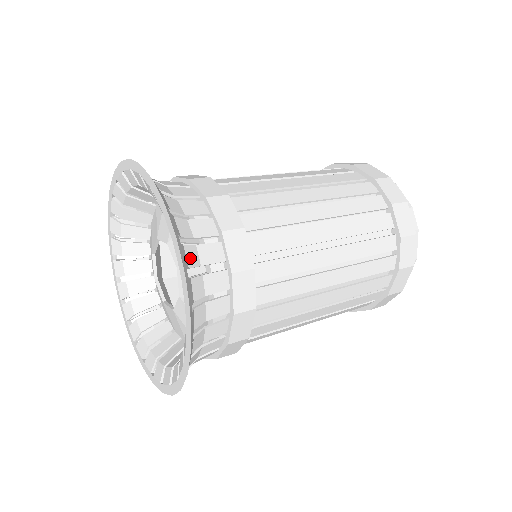
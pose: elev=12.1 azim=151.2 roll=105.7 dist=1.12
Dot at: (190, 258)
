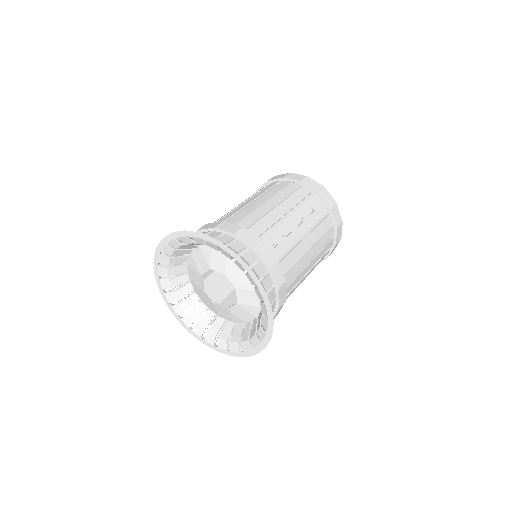
Dot at: occluded
